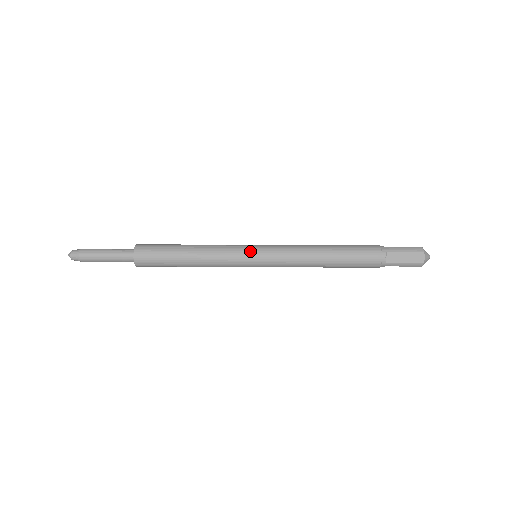
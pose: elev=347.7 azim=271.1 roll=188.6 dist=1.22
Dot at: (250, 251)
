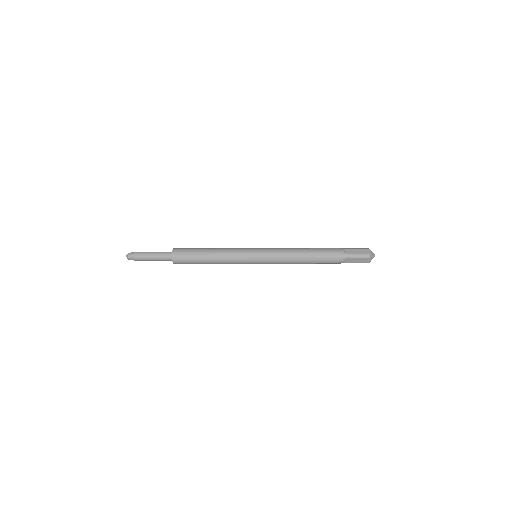
Dot at: (252, 249)
